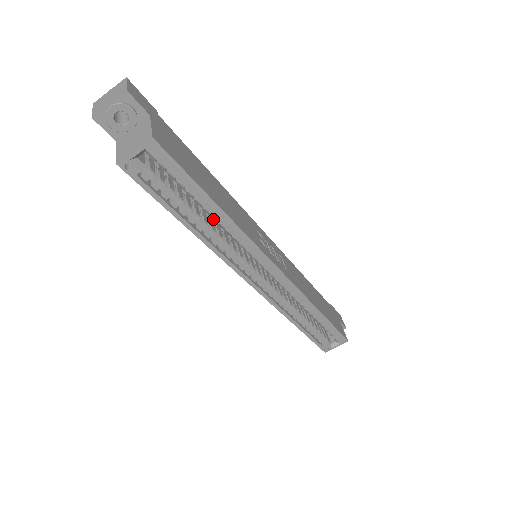
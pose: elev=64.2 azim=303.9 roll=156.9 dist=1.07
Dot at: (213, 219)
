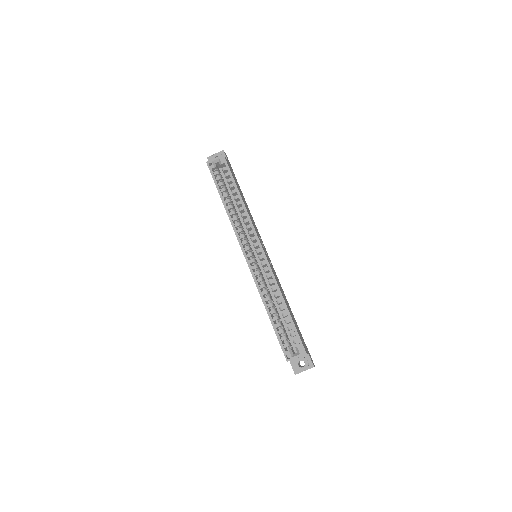
Dot at: (238, 216)
